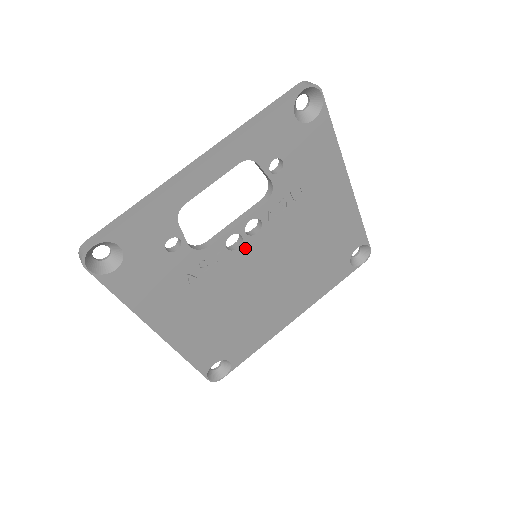
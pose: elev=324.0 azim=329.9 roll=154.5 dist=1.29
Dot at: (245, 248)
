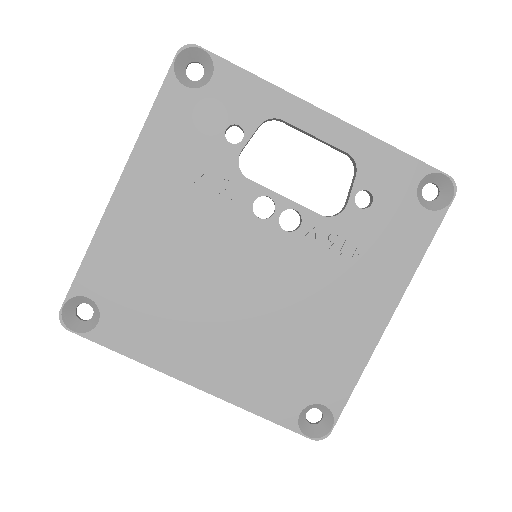
Dot at: (262, 228)
